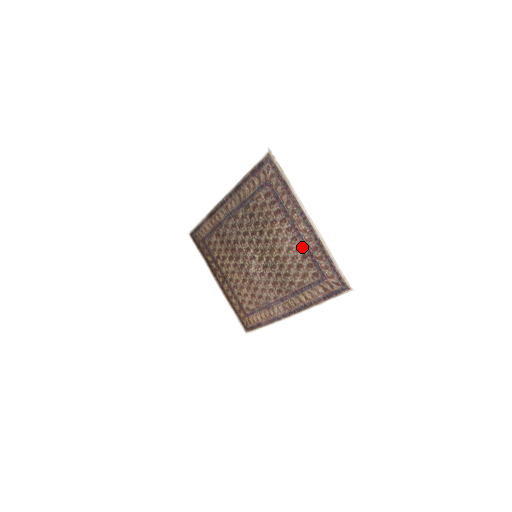
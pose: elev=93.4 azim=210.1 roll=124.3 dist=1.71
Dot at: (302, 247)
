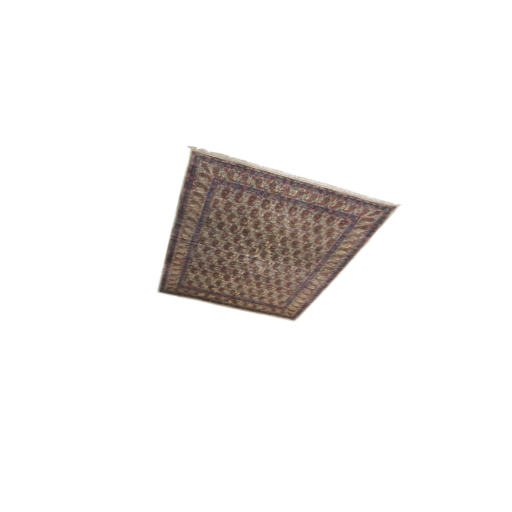
Dot at: (308, 210)
